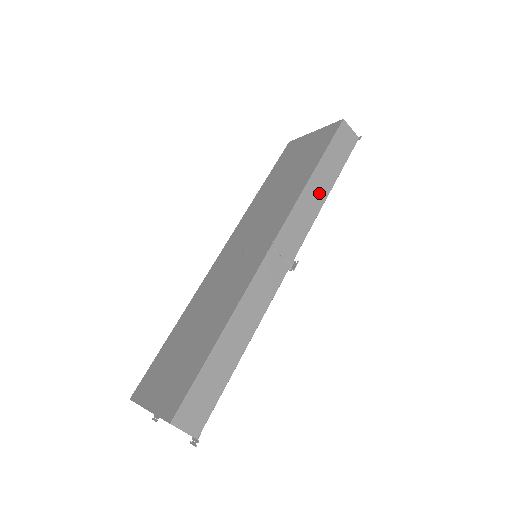
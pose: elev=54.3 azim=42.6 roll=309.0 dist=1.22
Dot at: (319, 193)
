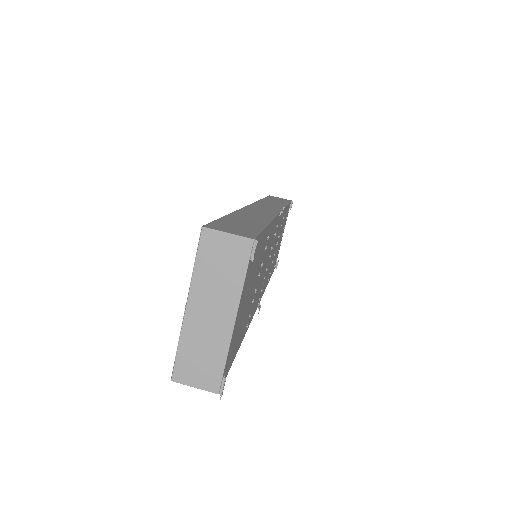
Dot at: (277, 203)
